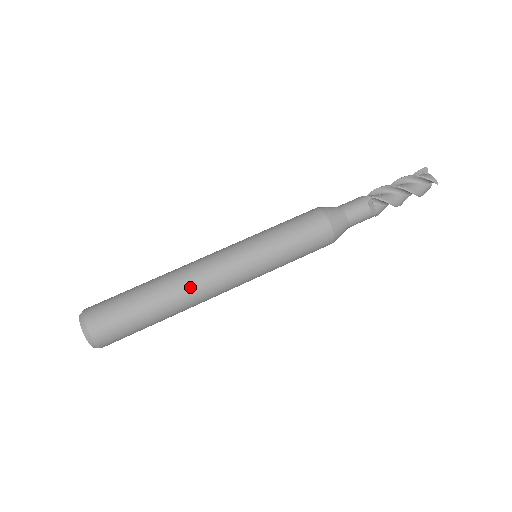
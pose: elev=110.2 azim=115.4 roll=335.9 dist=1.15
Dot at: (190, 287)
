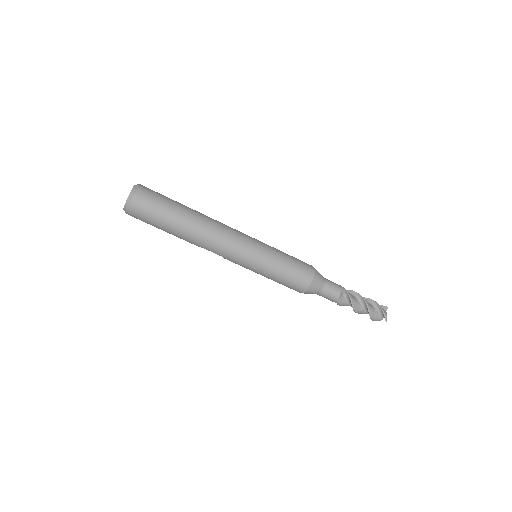
Dot at: (209, 231)
